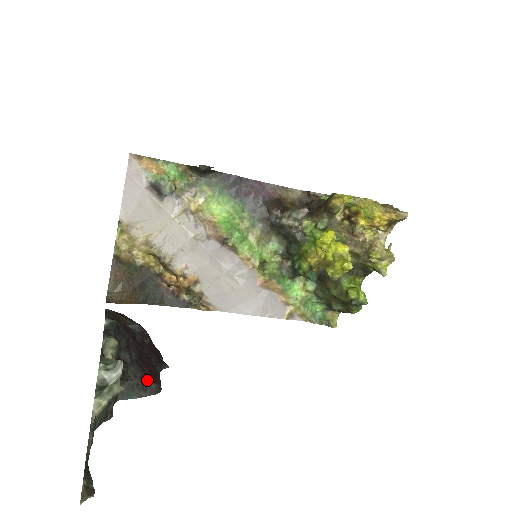
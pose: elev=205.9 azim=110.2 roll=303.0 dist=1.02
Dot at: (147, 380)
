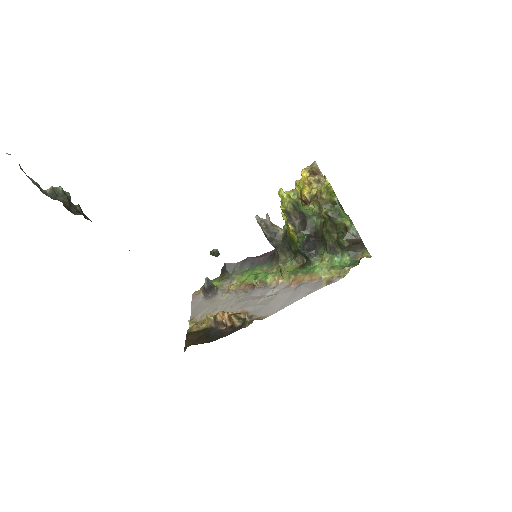
Dot at: occluded
